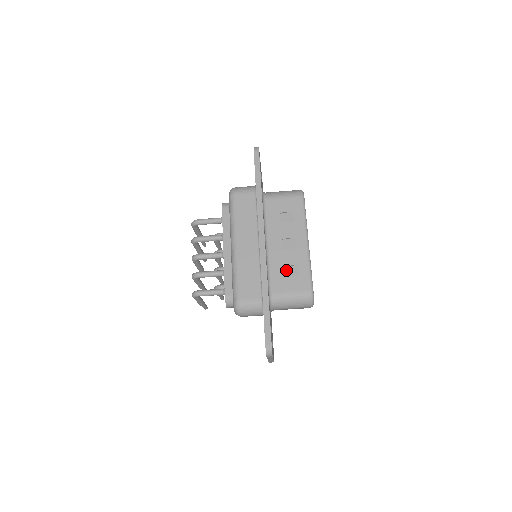
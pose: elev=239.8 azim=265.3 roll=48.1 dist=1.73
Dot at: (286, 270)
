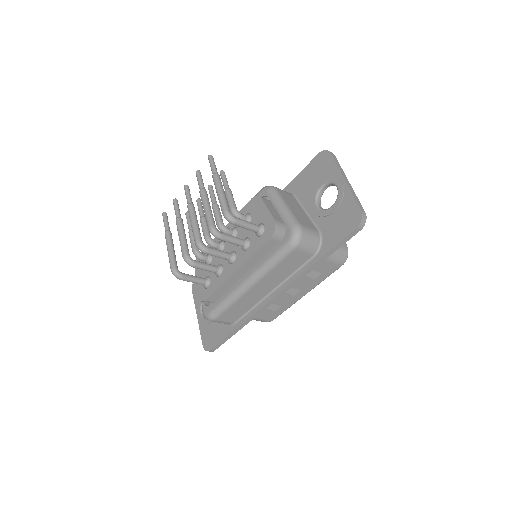
Dot at: (270, 305)
